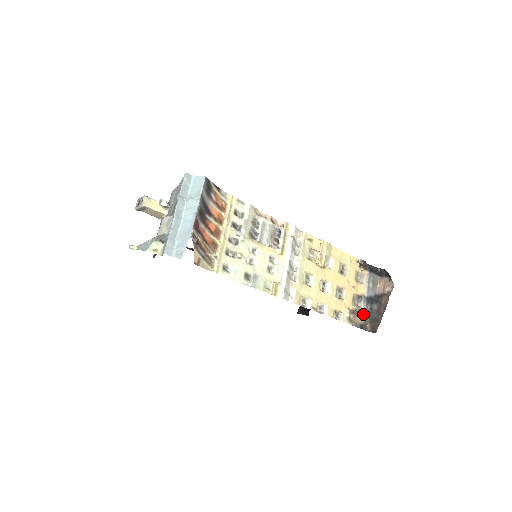
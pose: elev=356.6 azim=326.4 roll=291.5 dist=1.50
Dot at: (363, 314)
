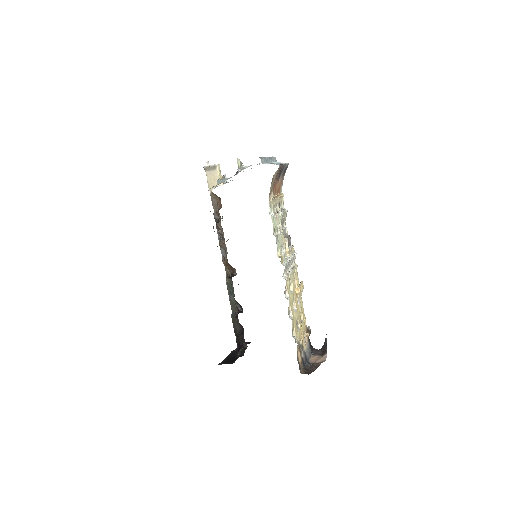
Dot at: (302, 358)
